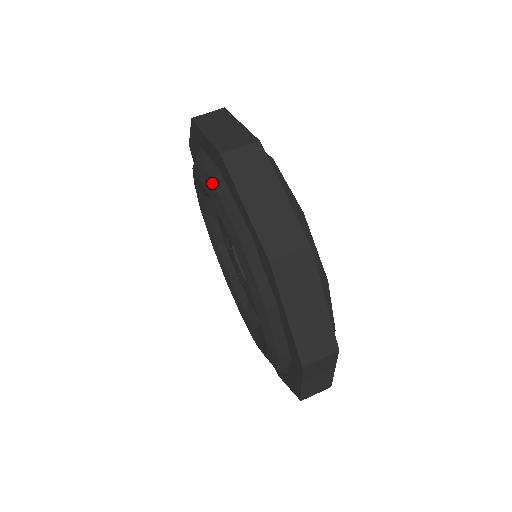
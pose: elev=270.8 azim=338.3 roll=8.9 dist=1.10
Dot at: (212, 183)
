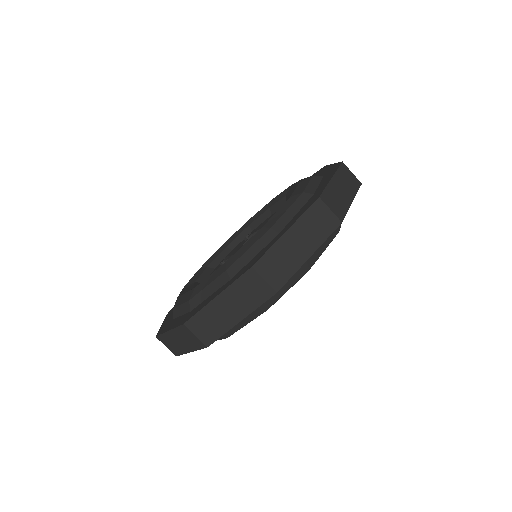
Dot at: (312, 176)
